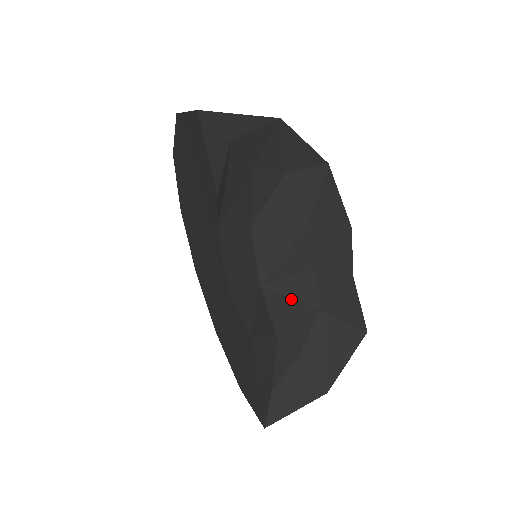
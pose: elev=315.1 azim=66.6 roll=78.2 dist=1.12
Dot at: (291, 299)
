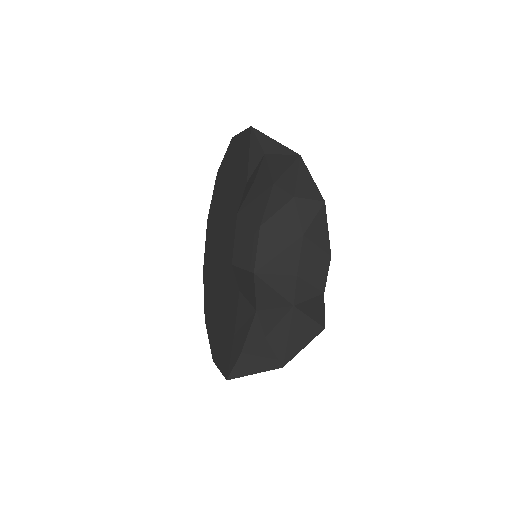
Dot at: (274, 290)
